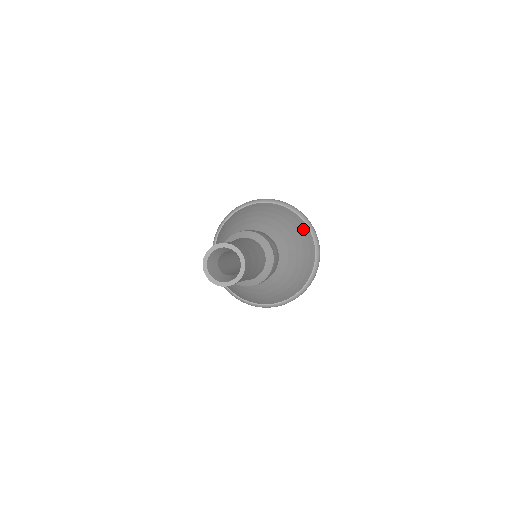
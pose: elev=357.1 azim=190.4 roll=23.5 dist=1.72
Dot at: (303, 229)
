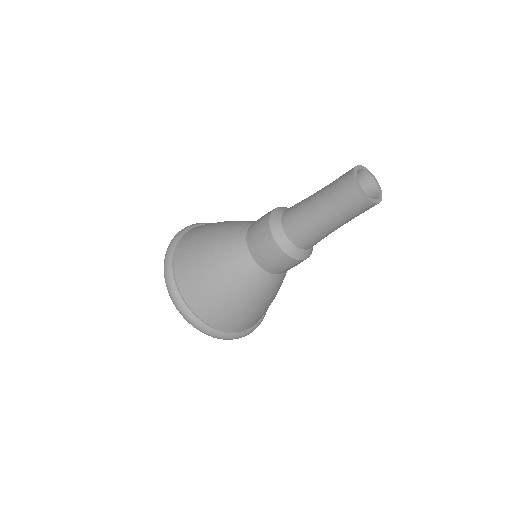
Dot at: occluded
